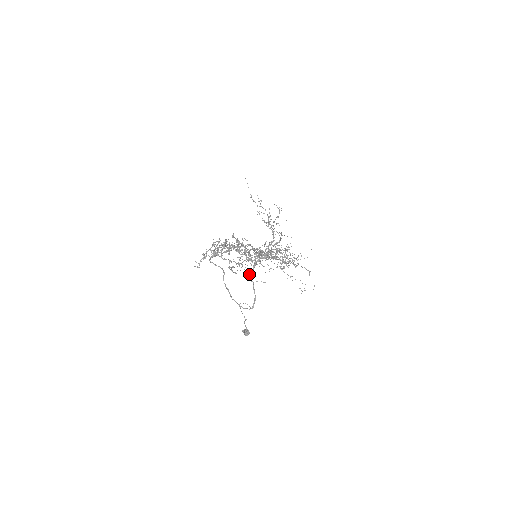
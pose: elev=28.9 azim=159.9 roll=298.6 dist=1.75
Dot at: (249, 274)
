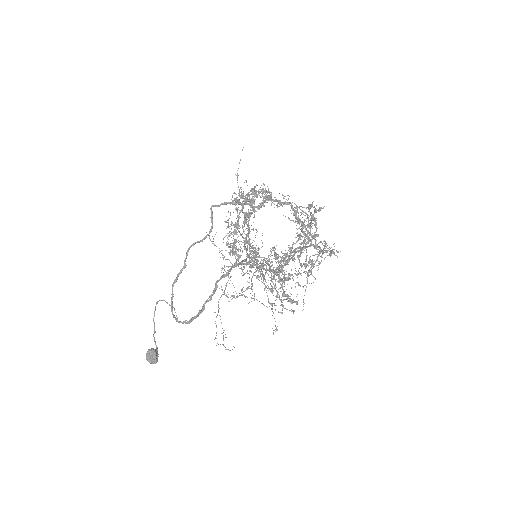
Dot at: occluded
